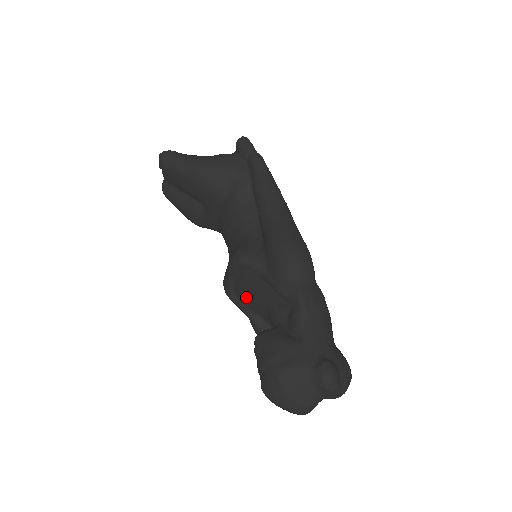
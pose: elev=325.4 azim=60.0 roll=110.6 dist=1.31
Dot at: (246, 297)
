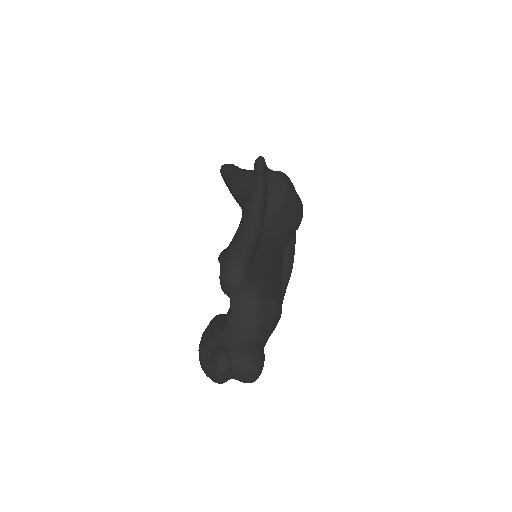
Dot at: occluded
